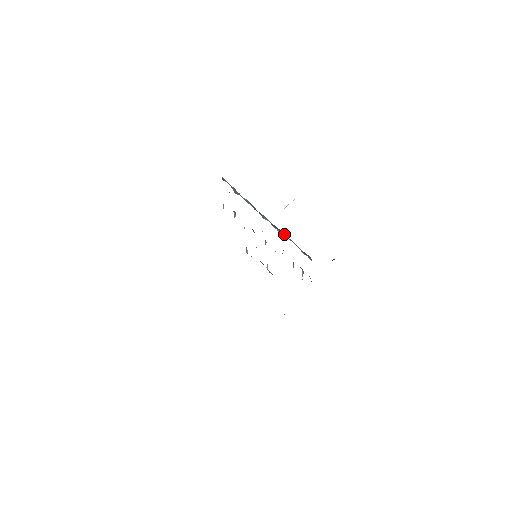
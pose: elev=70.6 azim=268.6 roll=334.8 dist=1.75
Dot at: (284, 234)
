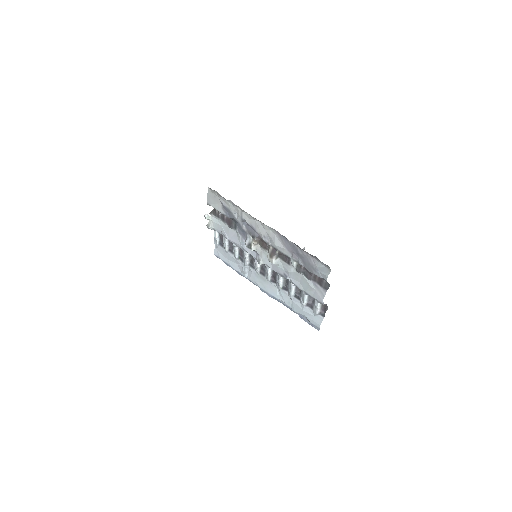
Dot at: occluded
